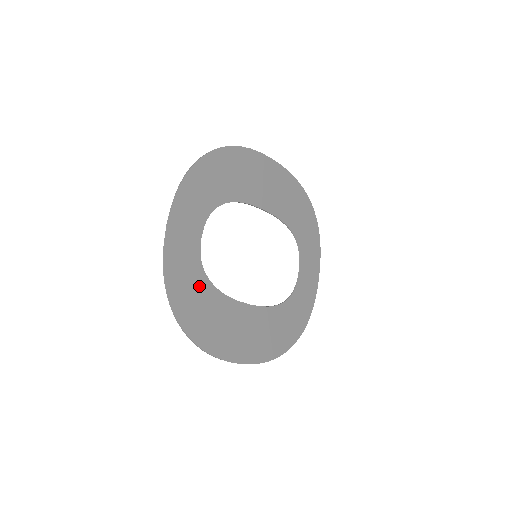
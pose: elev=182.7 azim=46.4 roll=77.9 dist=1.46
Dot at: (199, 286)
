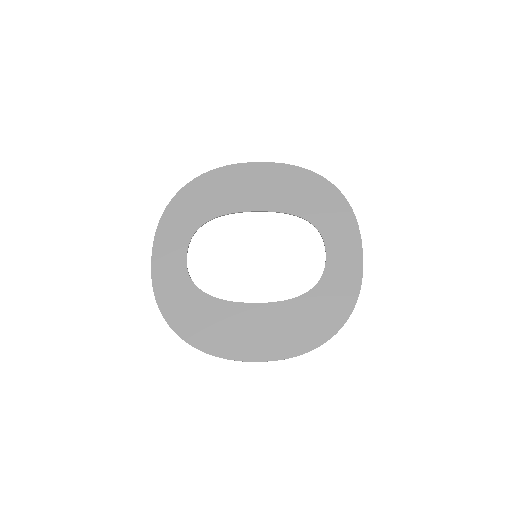
Dot at: (191, 298)
